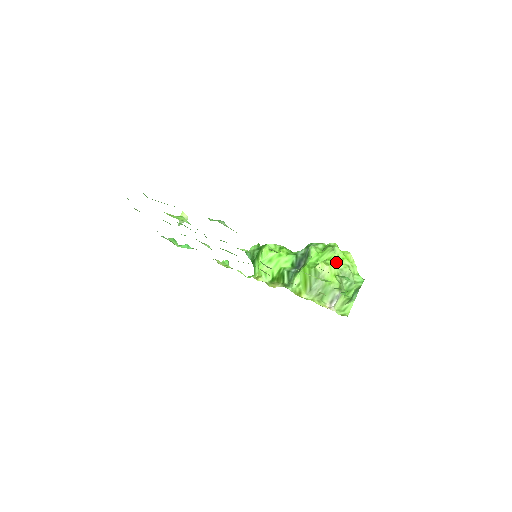
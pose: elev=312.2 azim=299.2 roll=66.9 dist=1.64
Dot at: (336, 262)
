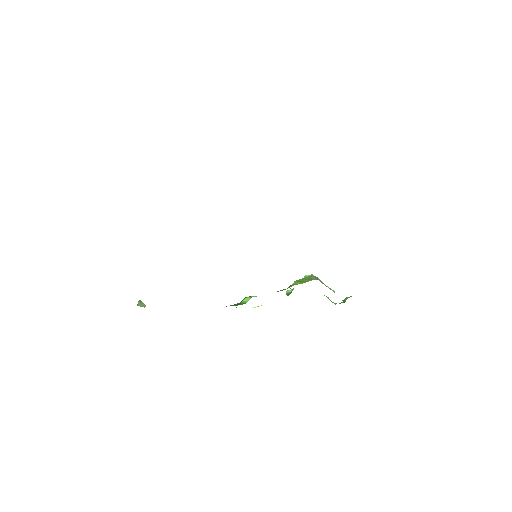
Dot at: occluded
